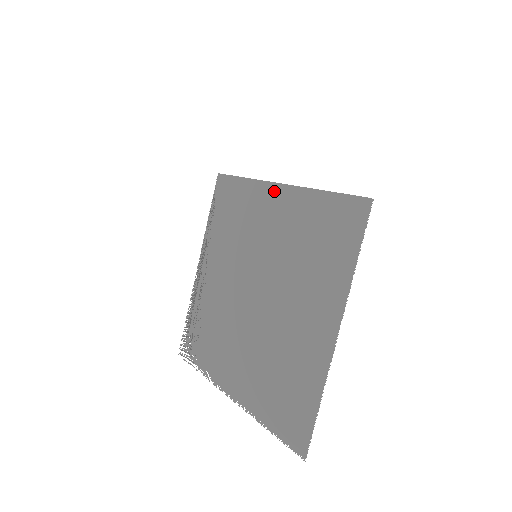
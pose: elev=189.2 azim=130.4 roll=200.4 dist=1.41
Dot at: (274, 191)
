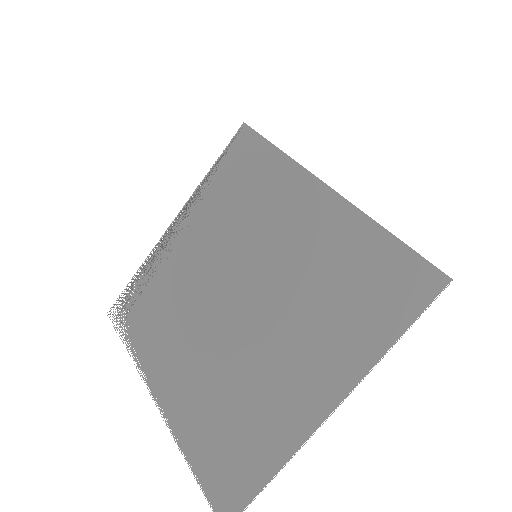
Dot at: (314, 189)
